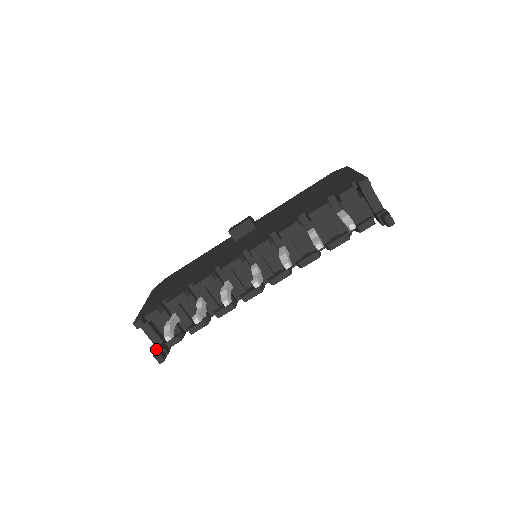
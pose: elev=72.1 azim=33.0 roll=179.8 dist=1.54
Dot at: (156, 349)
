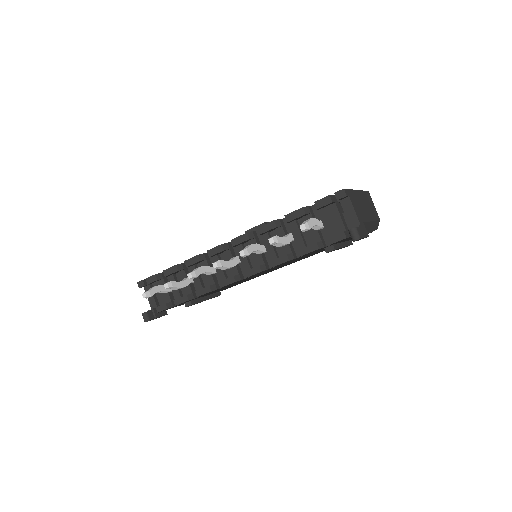
Dot at: (149, 310)
